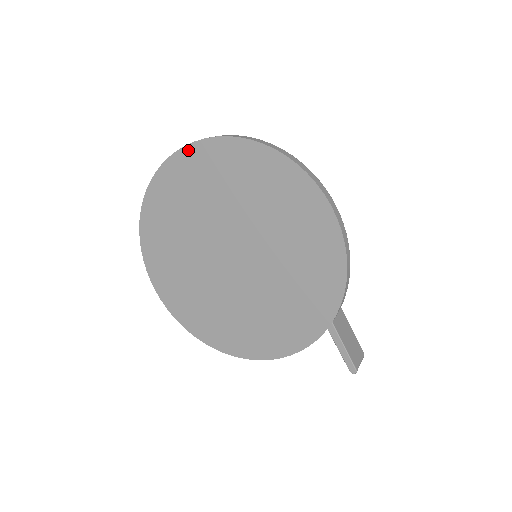
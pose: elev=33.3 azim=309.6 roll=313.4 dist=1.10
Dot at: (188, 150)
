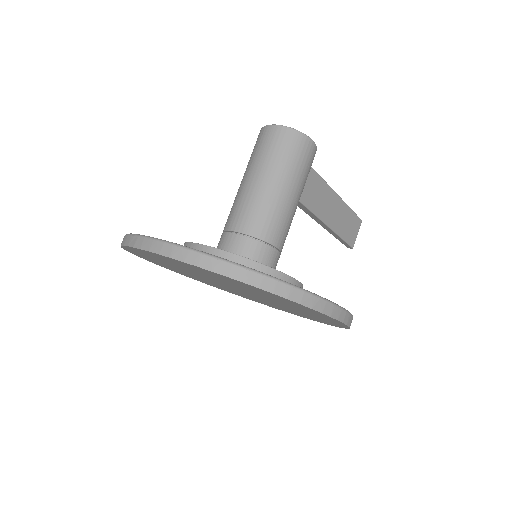
Dot at: (164, 257)
